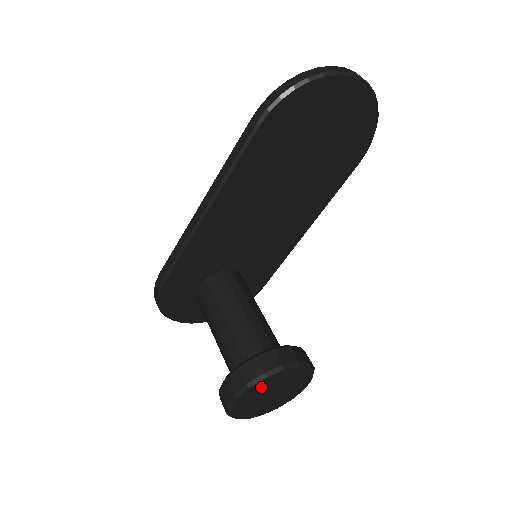
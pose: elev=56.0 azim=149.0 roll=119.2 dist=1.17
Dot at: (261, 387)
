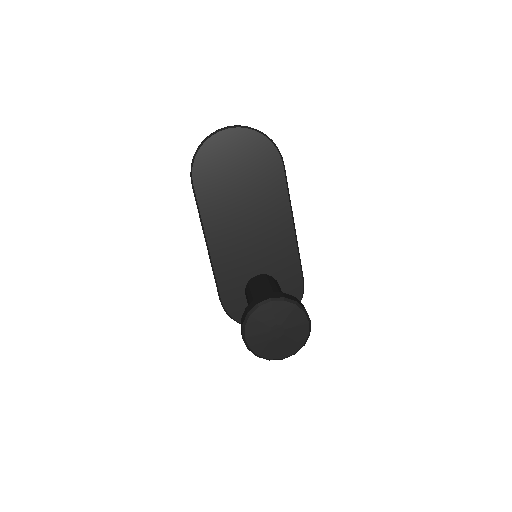
Dot at: (255, 325)
